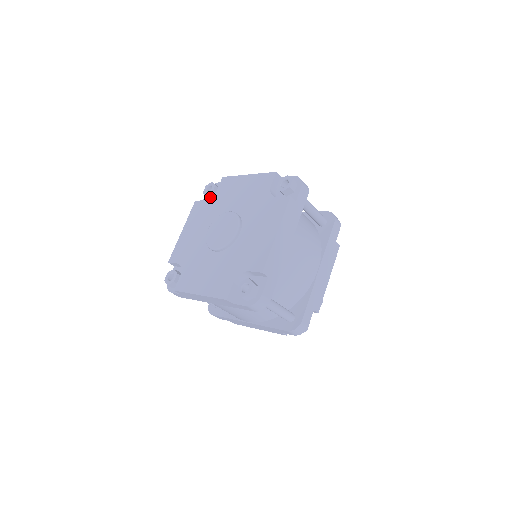
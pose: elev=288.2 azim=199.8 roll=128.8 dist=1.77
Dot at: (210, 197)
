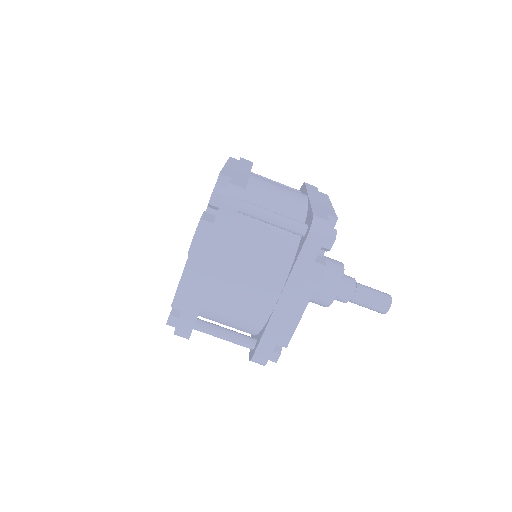
Dot at: occluded
